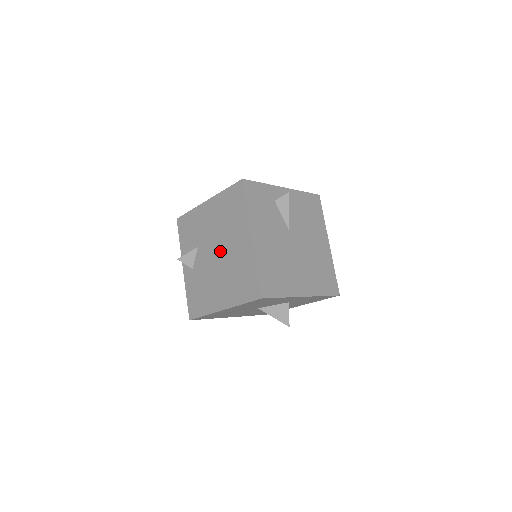
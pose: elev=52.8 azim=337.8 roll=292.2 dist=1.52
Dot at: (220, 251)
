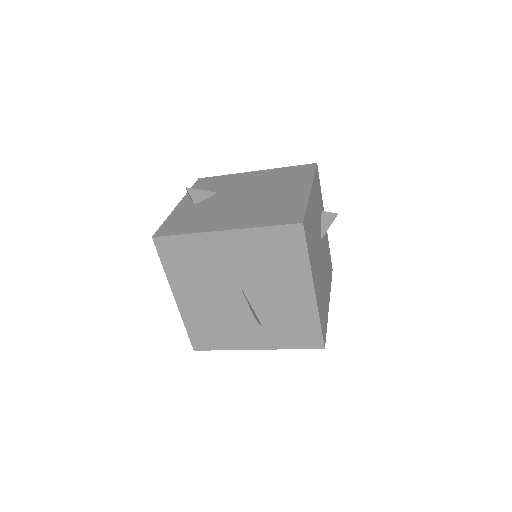
Dot at: (253, 195)
